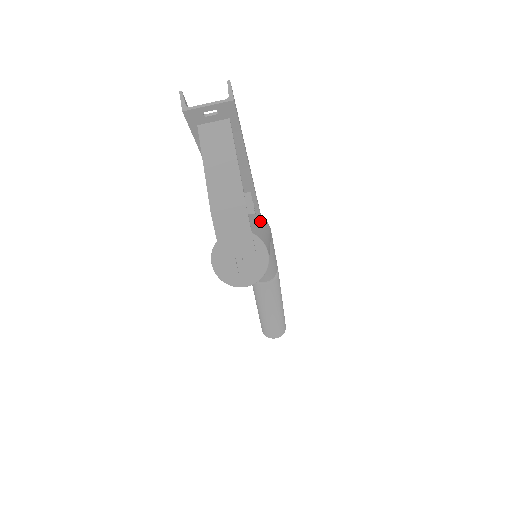
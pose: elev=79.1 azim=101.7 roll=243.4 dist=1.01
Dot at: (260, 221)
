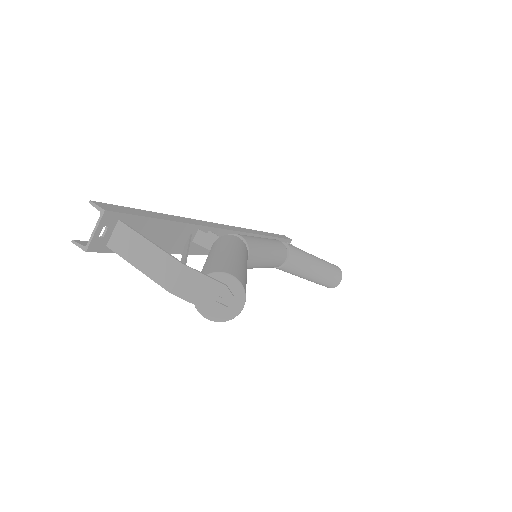
Dot at: (219, 246)
